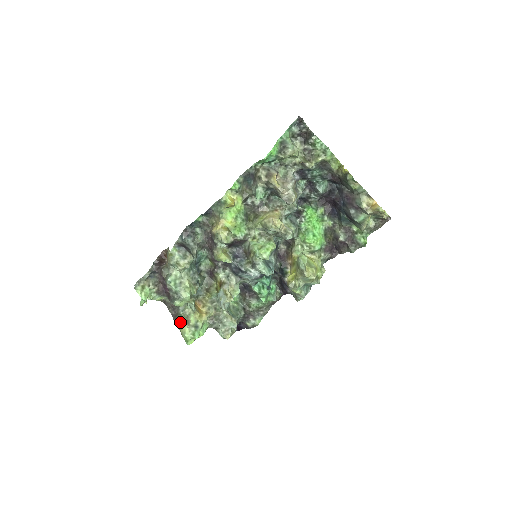
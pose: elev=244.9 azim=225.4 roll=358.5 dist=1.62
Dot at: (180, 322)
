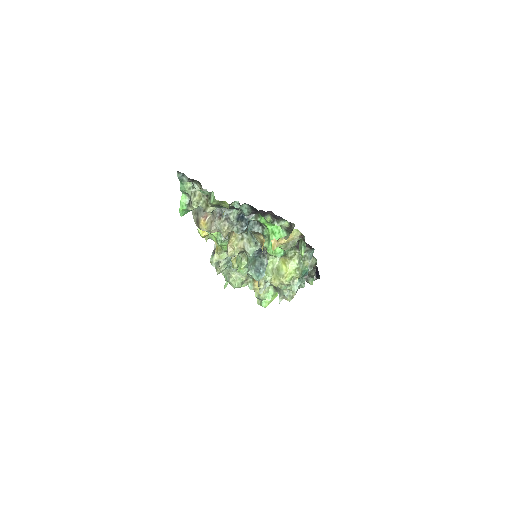
Dot at: occluded
